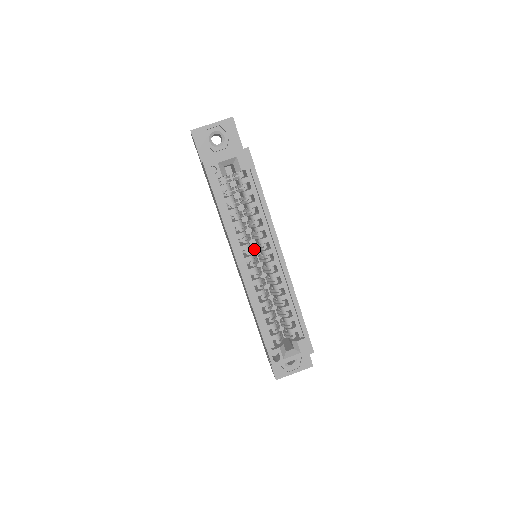
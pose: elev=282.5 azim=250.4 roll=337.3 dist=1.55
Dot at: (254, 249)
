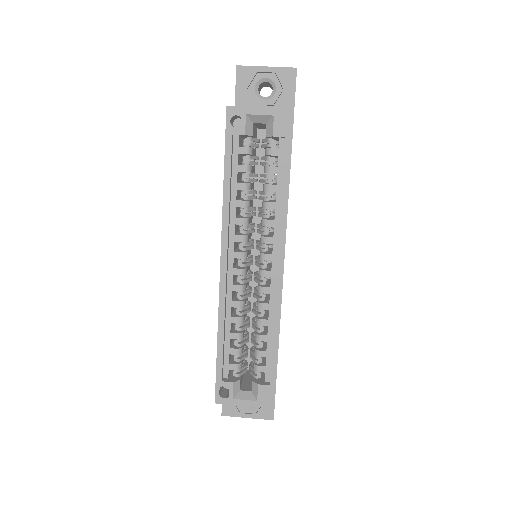
Dot at: (253, 246)
